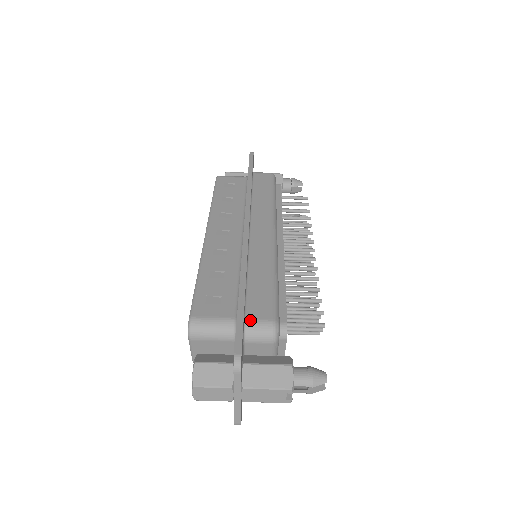
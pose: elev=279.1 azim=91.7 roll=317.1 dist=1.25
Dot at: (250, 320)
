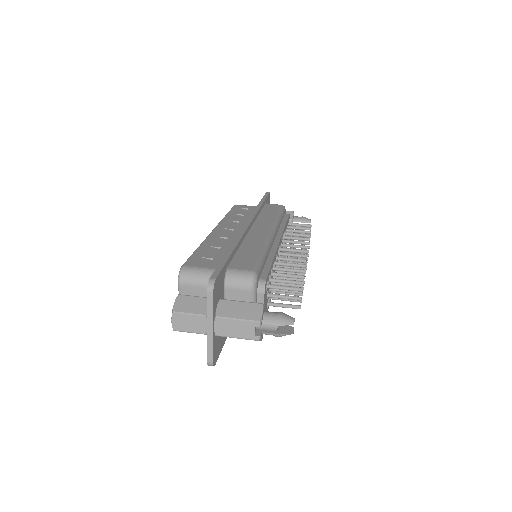
Dot at: (232, 269)
